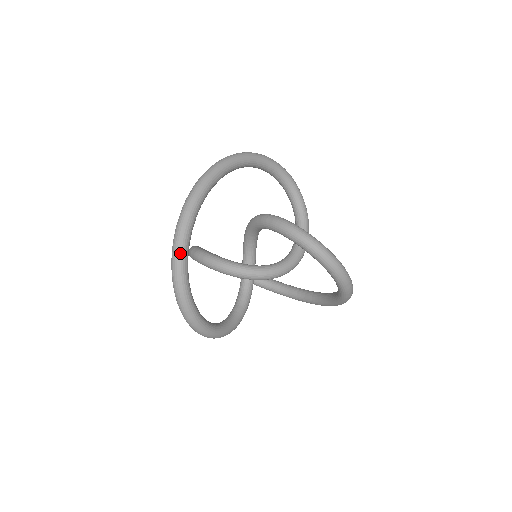
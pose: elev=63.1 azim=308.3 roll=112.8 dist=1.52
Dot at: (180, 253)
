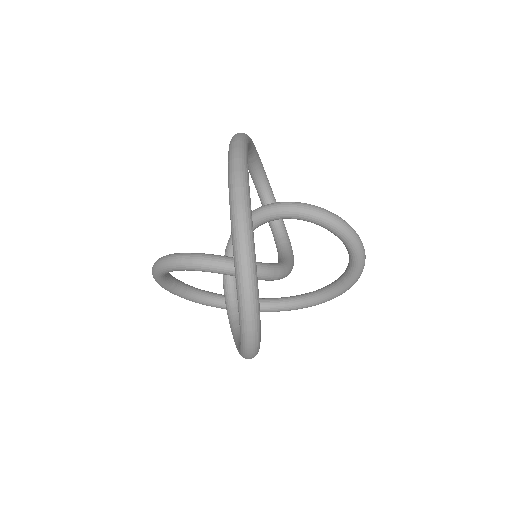
Dot at: (251, 240)
